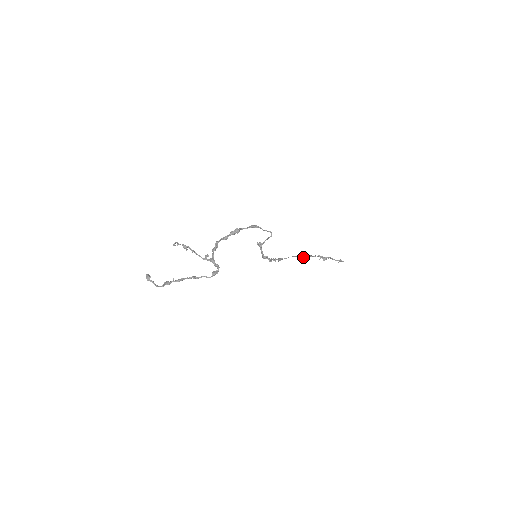
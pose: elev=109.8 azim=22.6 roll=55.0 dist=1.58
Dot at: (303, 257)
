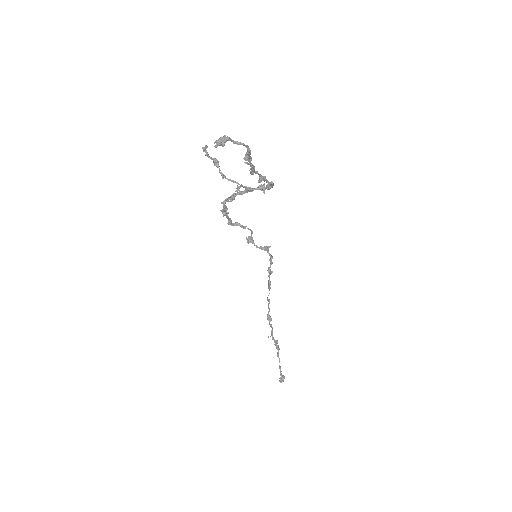
Dot at: (269, 324)
